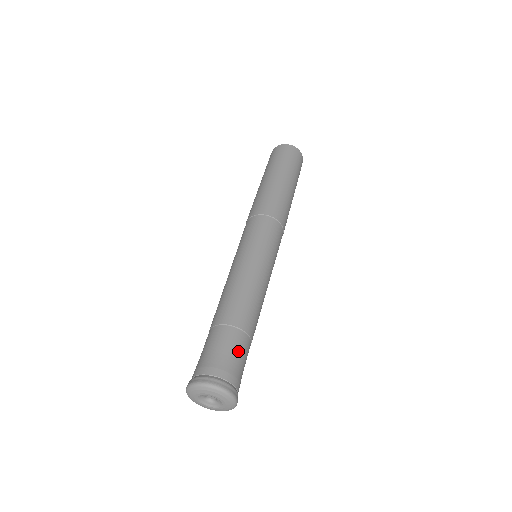
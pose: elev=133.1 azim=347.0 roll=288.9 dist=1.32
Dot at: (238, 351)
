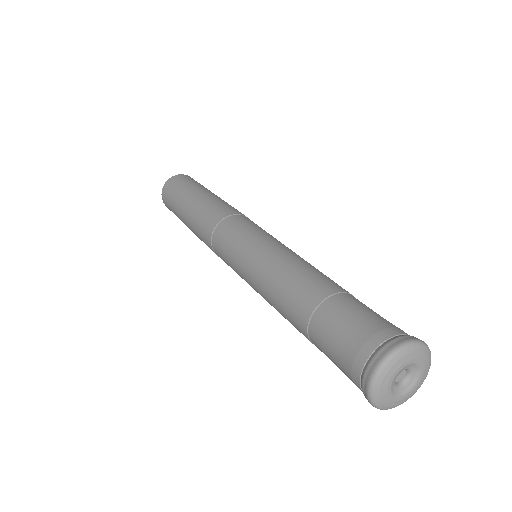
Dot at: occluded
